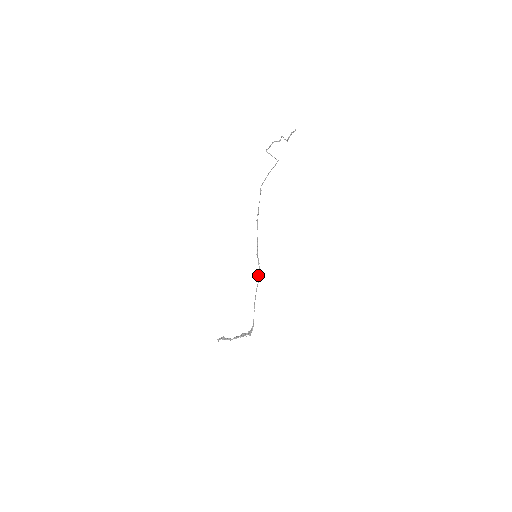
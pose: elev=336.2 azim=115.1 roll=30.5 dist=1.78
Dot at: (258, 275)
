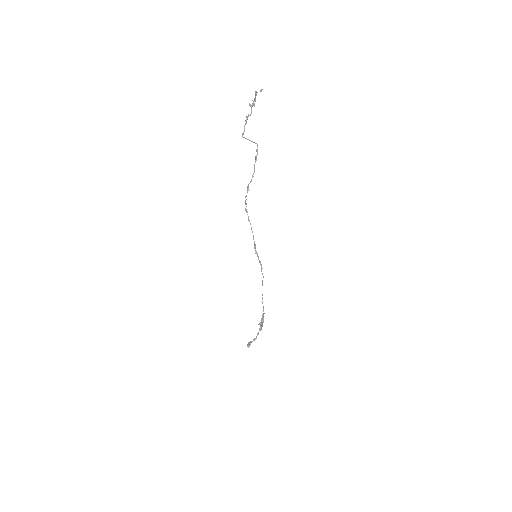
Dot at: (262, 273)
